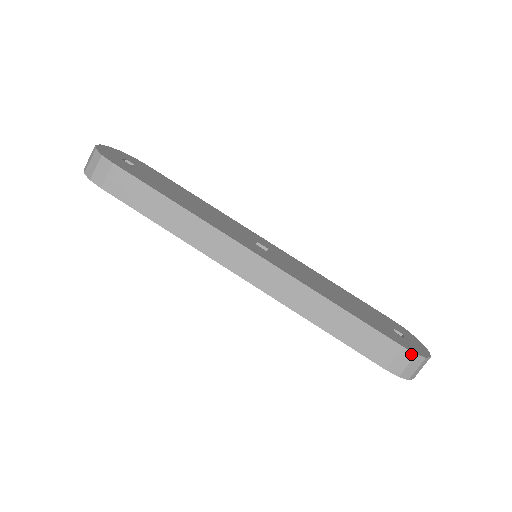
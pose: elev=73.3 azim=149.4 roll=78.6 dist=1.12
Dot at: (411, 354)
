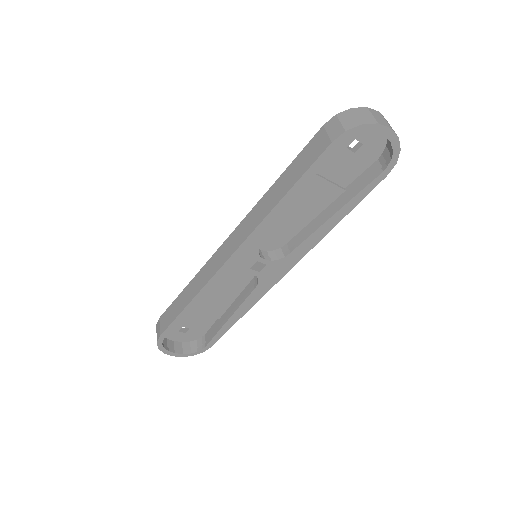
Dot at: (333, 119)
